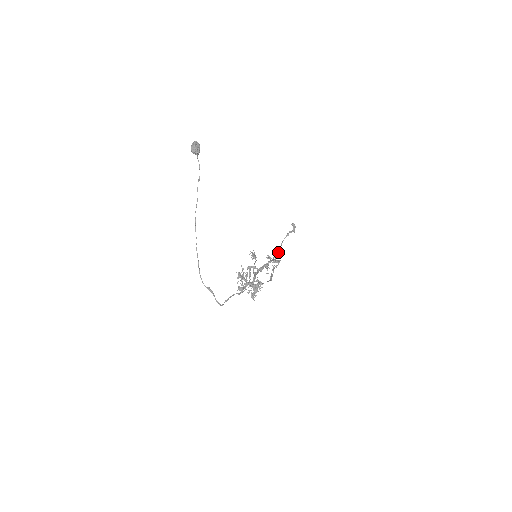
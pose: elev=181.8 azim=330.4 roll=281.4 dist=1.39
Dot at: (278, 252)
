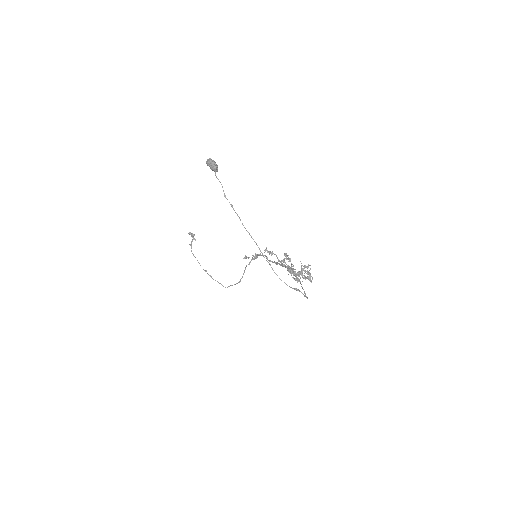
Dot at: (199, 263)
